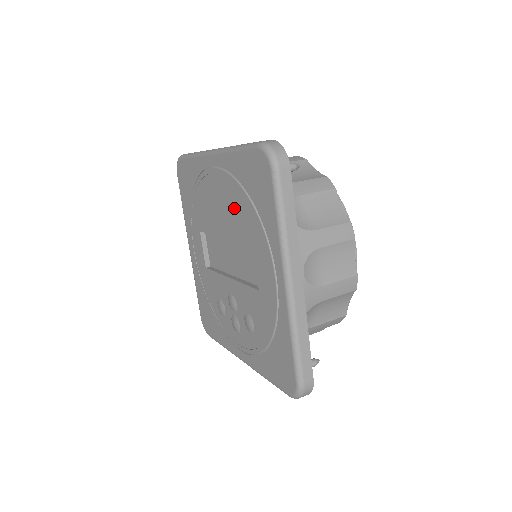
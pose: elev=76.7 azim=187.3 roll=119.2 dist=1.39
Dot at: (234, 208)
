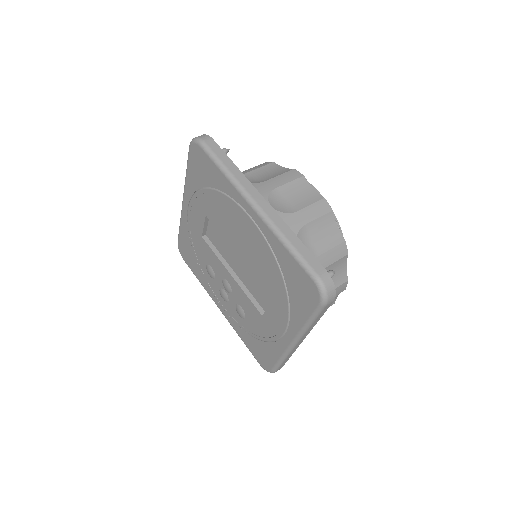
Dot at: (262, 264)
